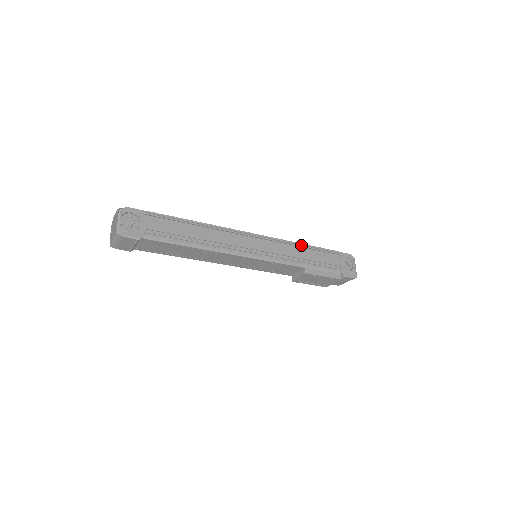
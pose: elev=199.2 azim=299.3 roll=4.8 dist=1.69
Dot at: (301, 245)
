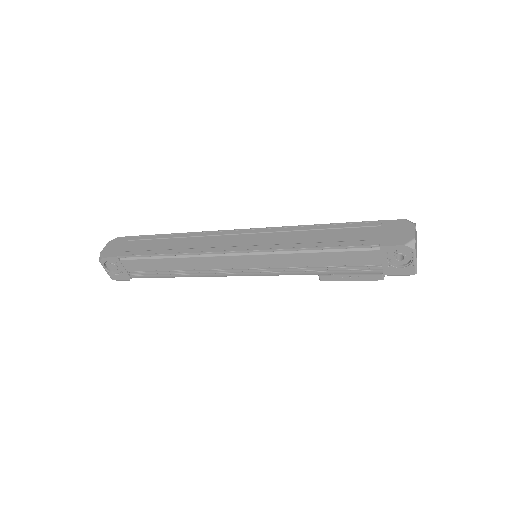
Dot at: (308, 248)
